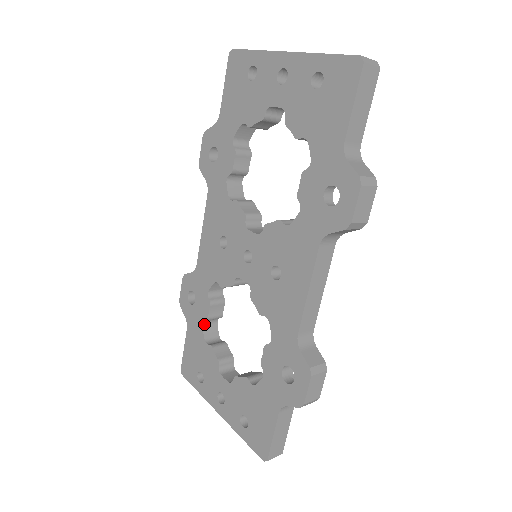
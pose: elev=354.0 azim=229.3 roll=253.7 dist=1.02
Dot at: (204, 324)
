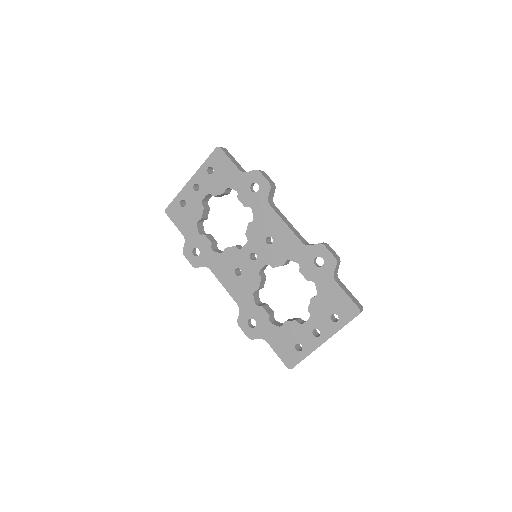
Dot at: (271, 322)
